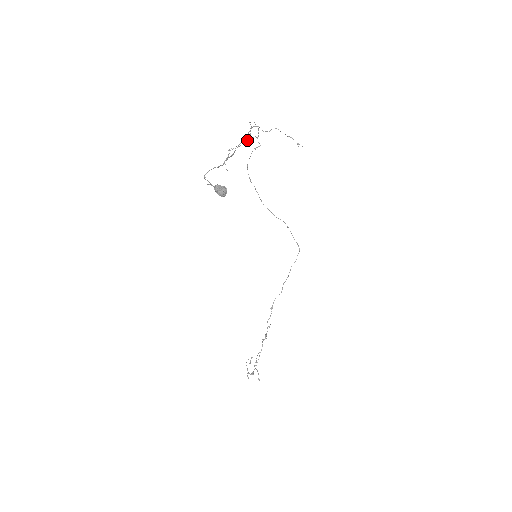
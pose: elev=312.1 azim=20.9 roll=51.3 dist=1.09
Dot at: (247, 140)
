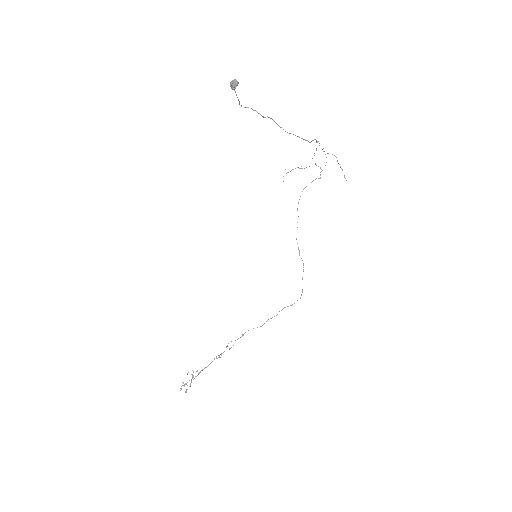
Dot at: occluded
